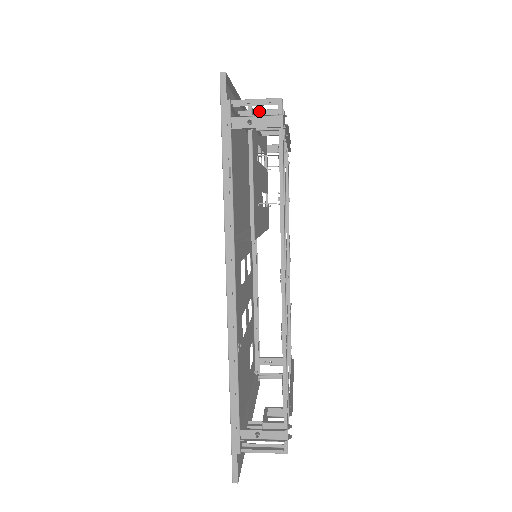
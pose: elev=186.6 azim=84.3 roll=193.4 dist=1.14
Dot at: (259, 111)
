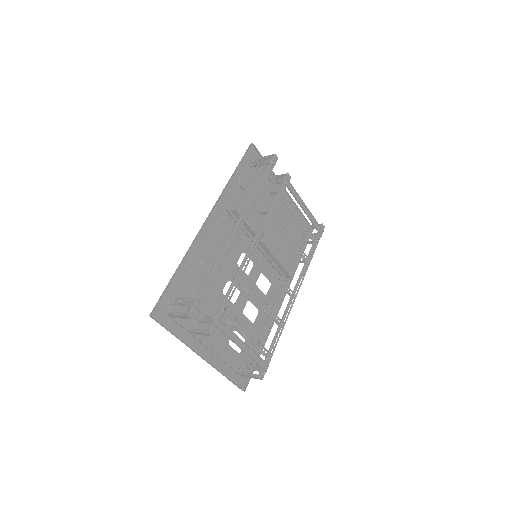
Dot at: (277, 175)
